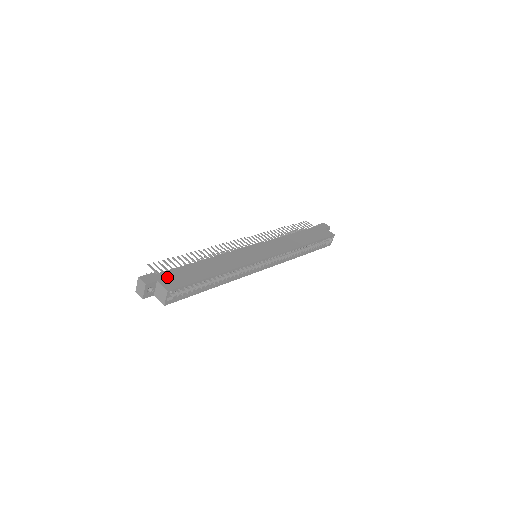
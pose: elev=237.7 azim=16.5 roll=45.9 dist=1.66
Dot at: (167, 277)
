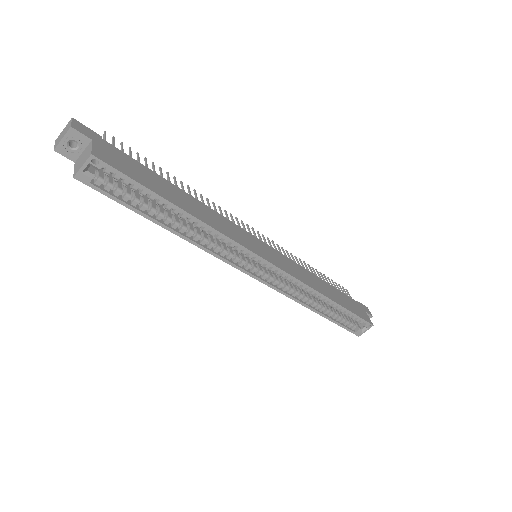
Dot at: (111, 151)
